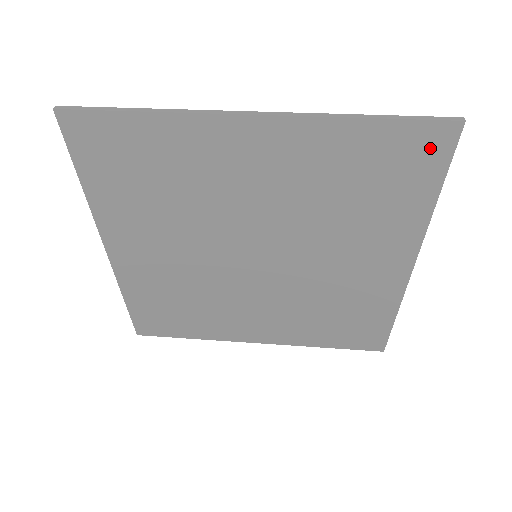
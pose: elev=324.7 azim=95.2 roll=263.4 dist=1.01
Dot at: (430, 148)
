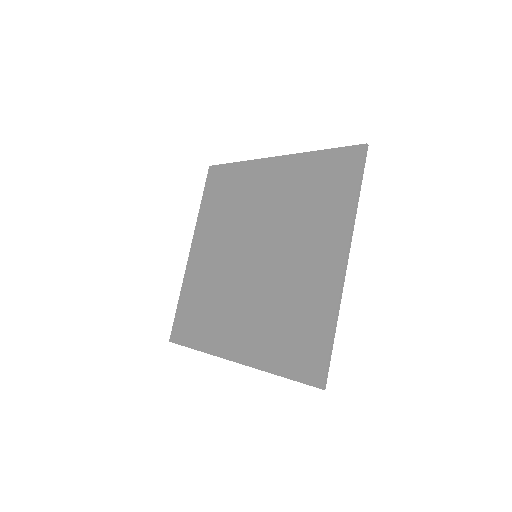
Dot at: (351, 162)
